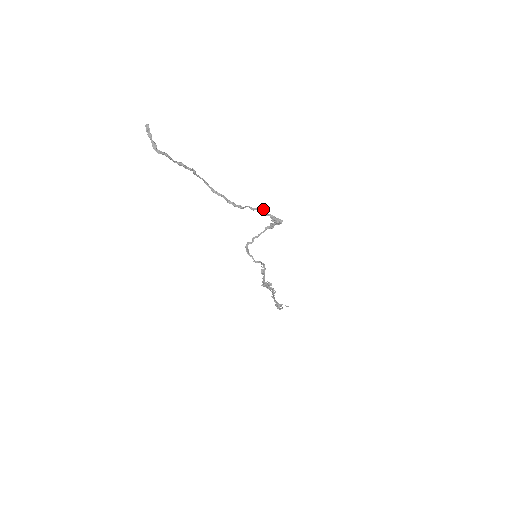
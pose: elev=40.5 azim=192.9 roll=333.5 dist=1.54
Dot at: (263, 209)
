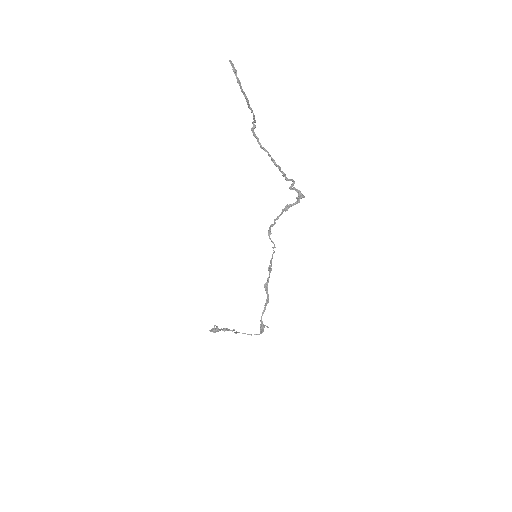
Dot at: (293, 181)
